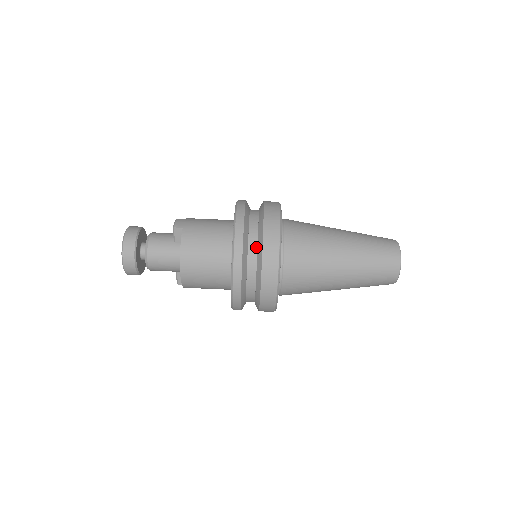
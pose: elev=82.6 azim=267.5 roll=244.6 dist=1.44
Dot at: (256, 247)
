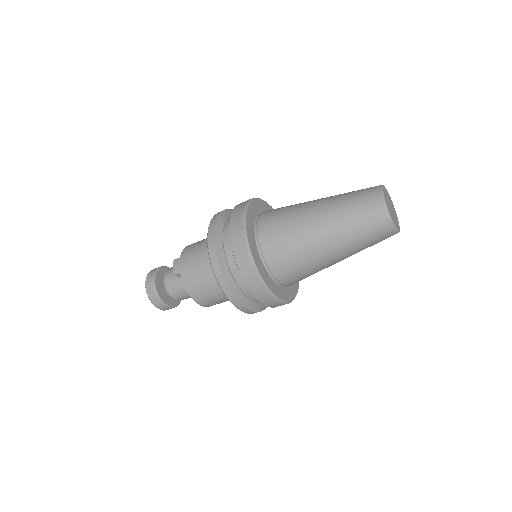
Dot at: (241, 277)
